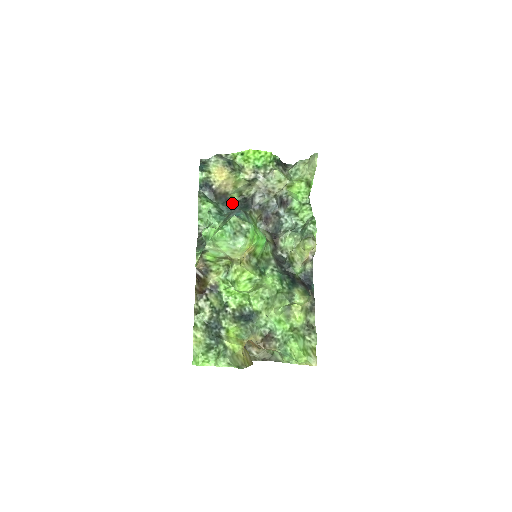
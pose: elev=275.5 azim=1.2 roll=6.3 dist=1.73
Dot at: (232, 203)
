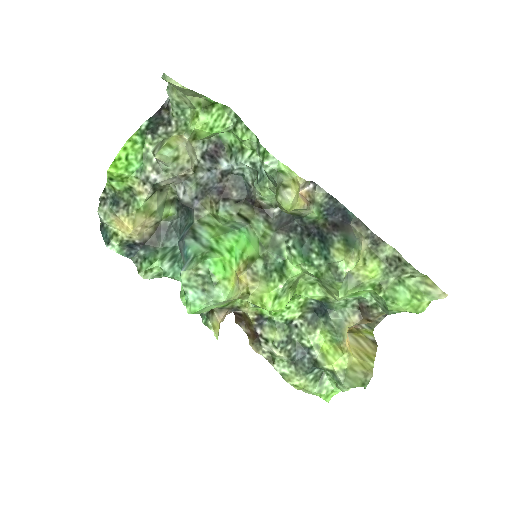
Dot at: (174, 223)
